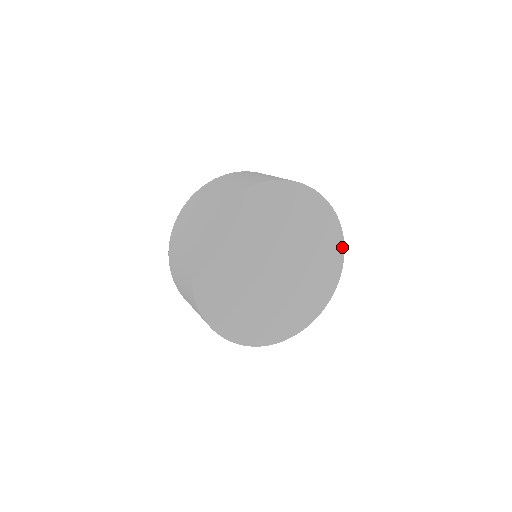
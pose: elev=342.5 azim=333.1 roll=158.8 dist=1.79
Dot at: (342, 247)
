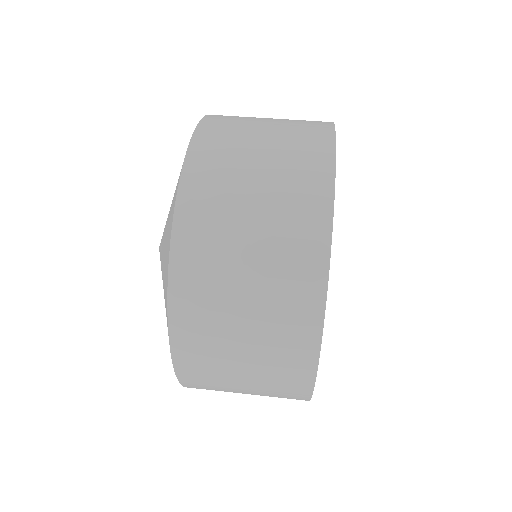
Dot at: occluded
